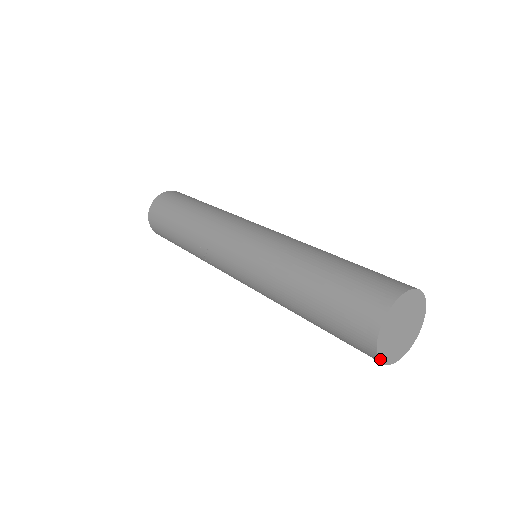
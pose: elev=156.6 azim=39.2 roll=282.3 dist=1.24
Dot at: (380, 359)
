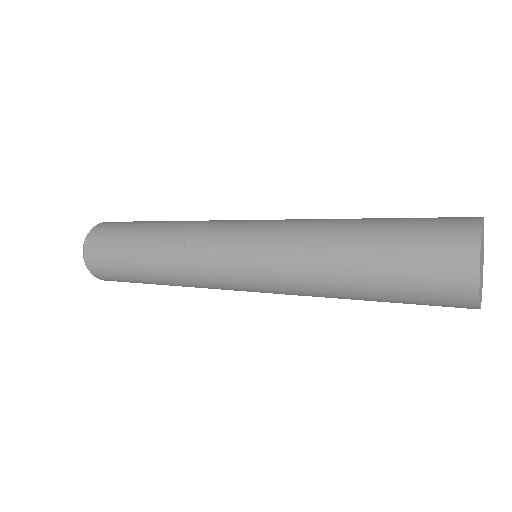
Dot at: (479, 277)
